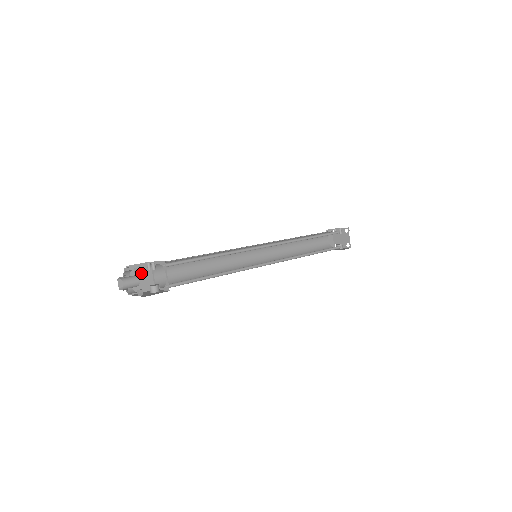
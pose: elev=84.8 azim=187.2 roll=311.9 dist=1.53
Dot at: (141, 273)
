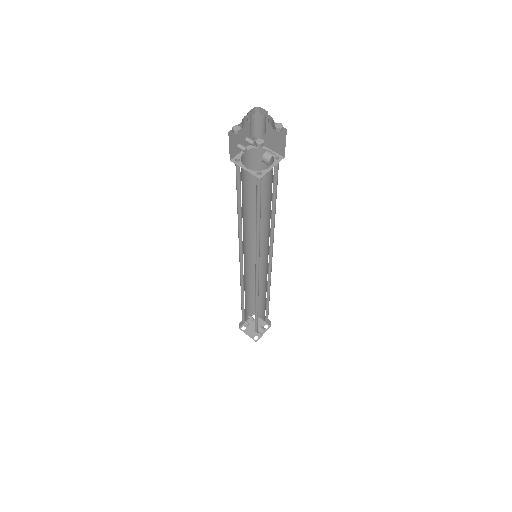
Dot at: occluded
